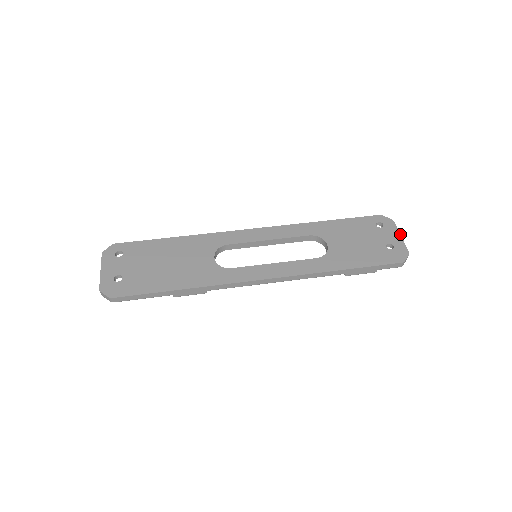
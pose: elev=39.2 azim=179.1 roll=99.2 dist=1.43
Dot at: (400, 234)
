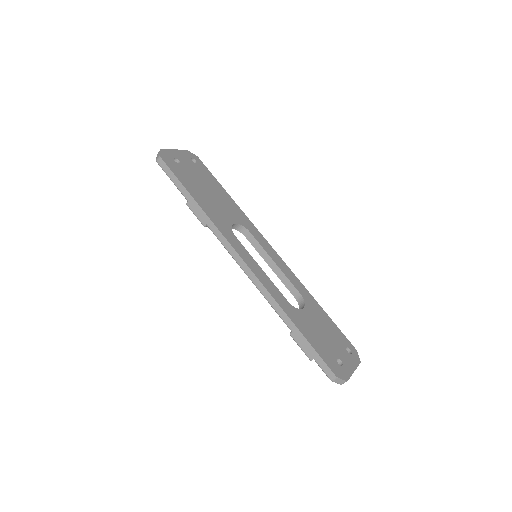
Dot at: occluded
